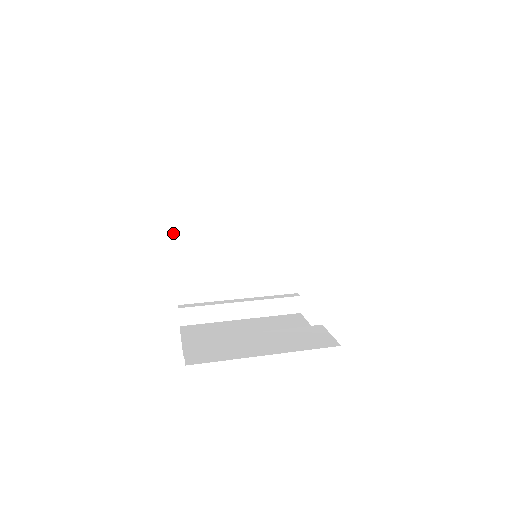
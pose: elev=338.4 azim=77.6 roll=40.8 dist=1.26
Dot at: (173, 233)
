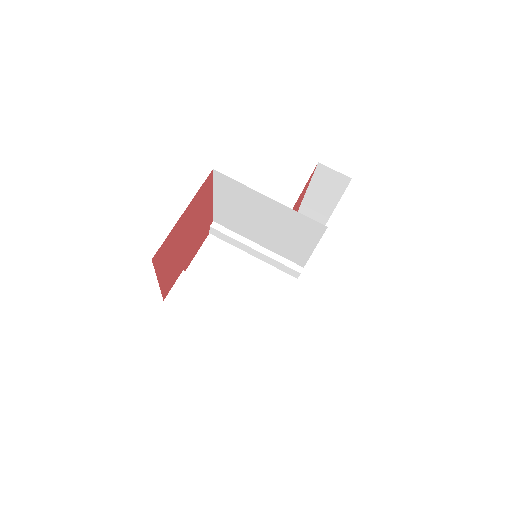
Dot at: (214, 192)
